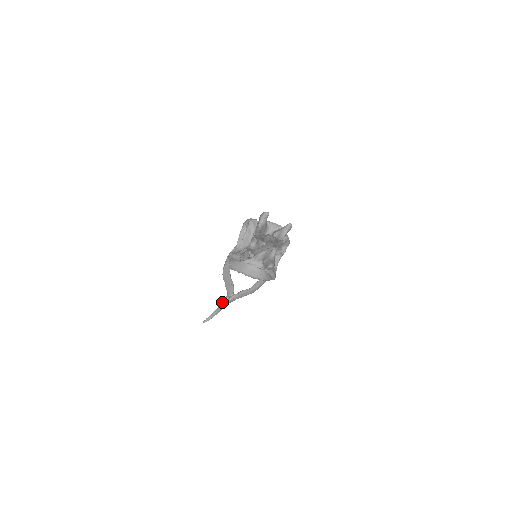
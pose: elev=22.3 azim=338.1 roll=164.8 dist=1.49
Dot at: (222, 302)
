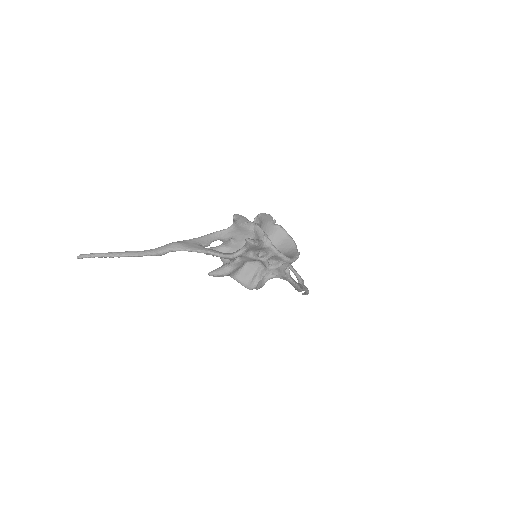
Dot at: occluded
